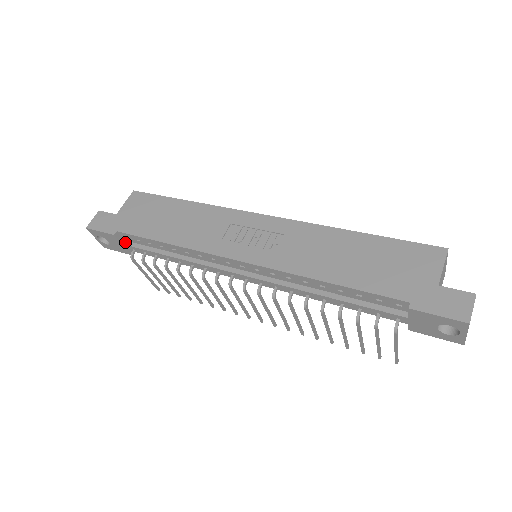
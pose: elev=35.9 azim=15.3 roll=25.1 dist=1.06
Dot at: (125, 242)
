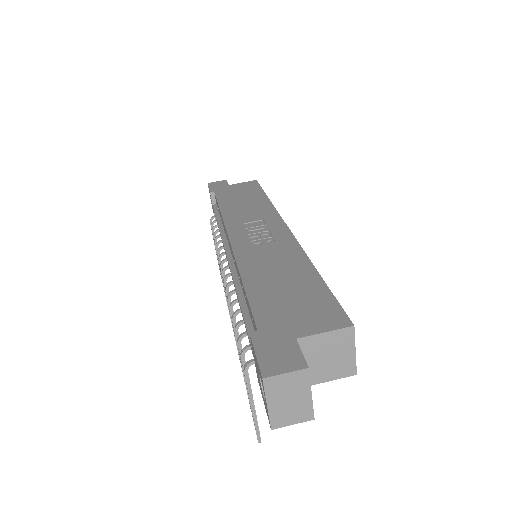
Dot at: (215, 205)
